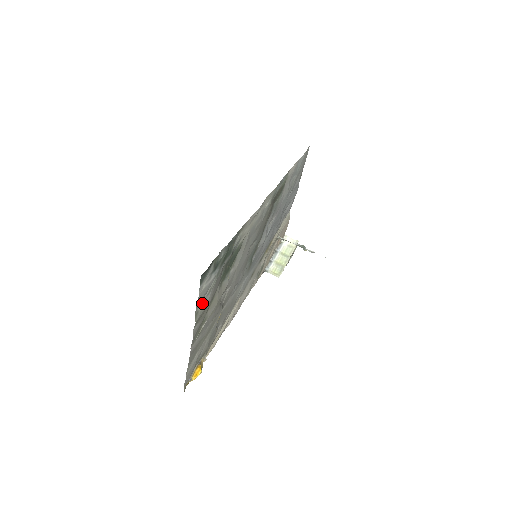
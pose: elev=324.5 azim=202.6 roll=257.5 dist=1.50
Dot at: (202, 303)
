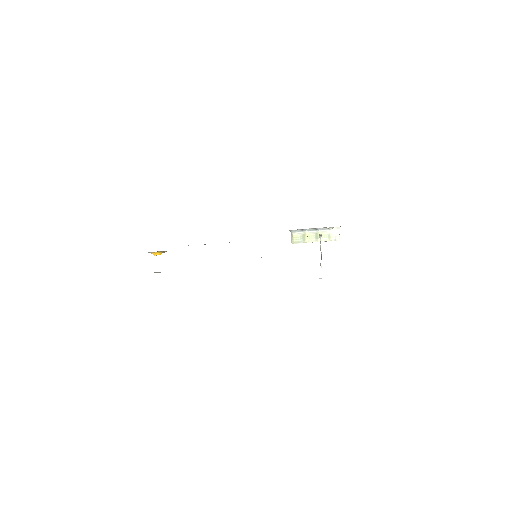
Dot at: occluded
